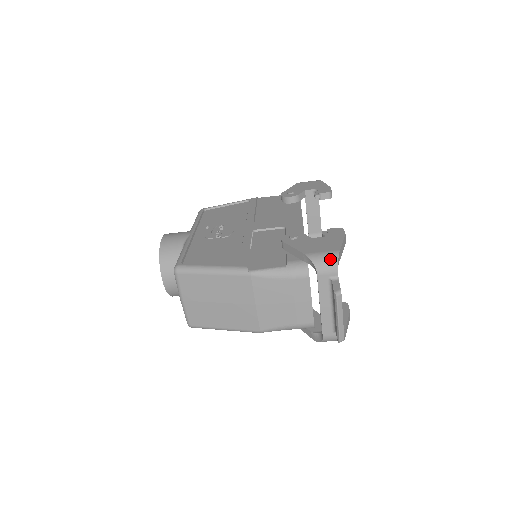
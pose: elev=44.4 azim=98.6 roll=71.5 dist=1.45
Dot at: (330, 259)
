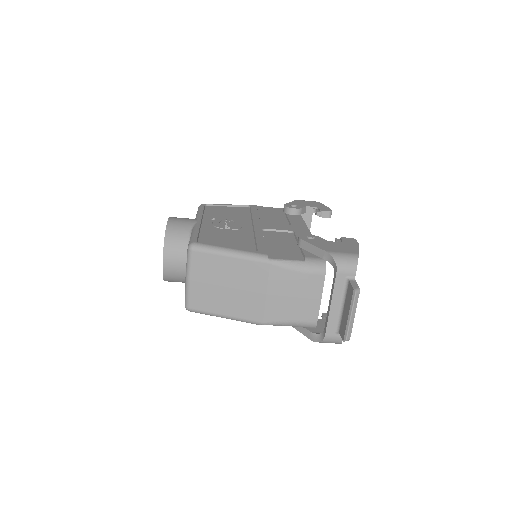
Dot at: (350, 260)
